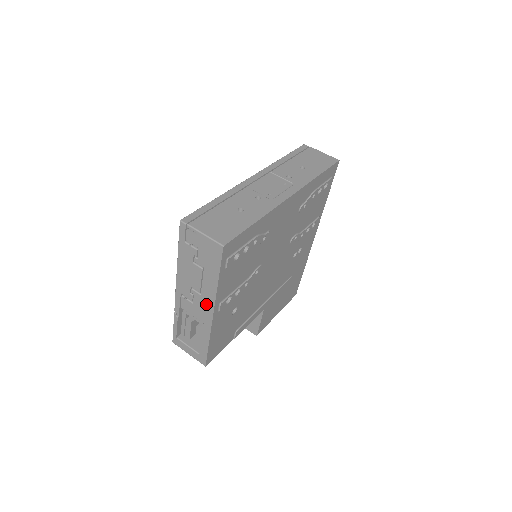
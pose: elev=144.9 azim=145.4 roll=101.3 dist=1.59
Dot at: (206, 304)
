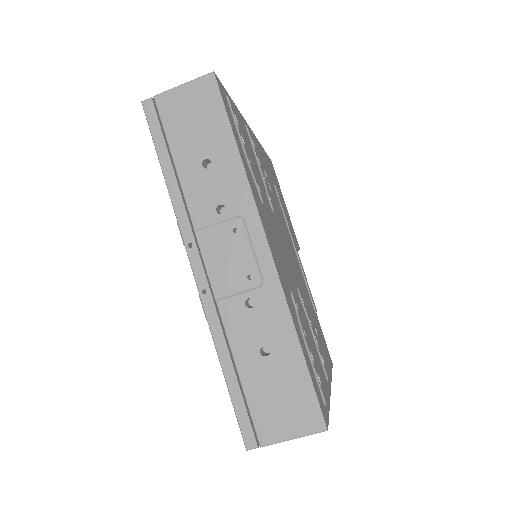
Dot at: occluded
